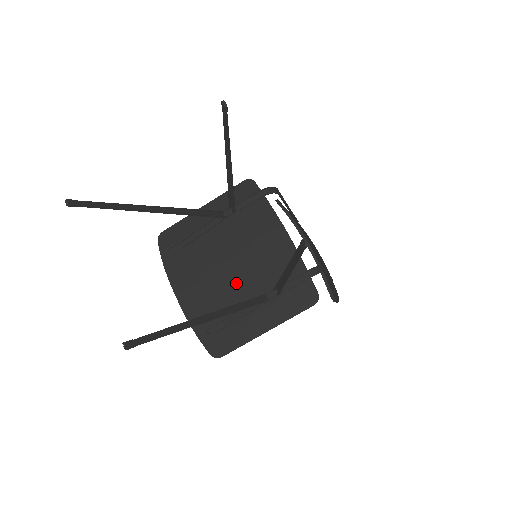
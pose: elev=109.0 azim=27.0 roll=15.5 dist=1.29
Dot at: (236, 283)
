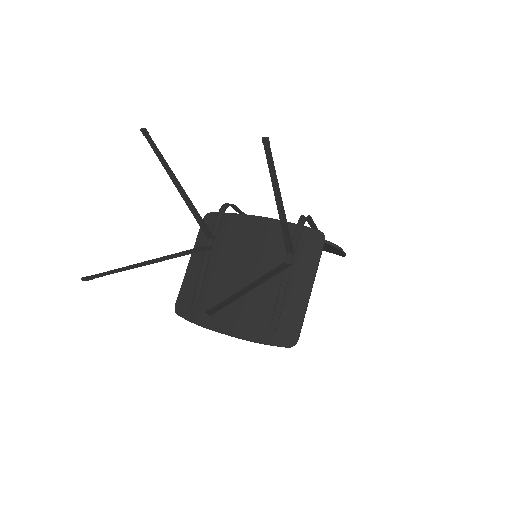
Dot at: occluded
